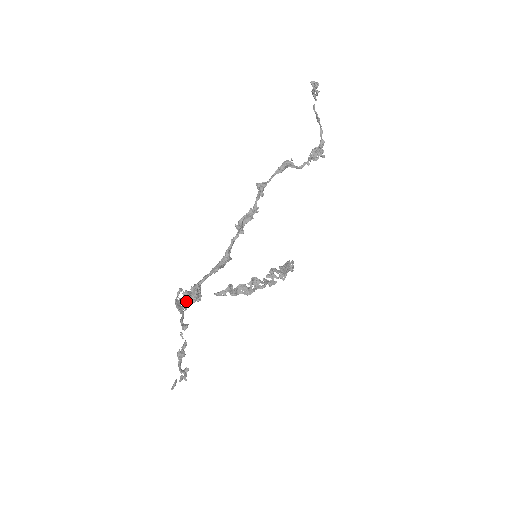
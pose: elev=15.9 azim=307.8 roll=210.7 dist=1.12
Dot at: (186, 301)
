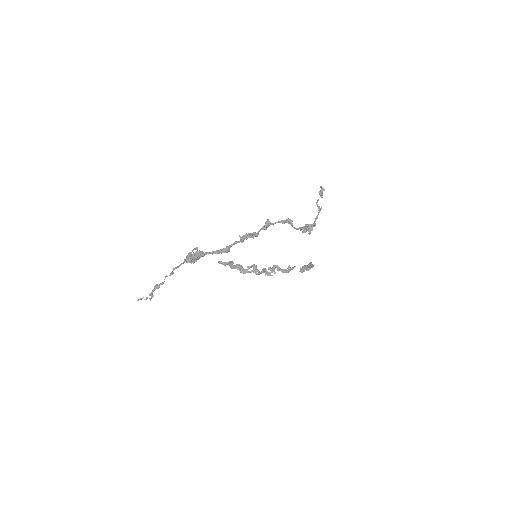
Dot at: occluded
